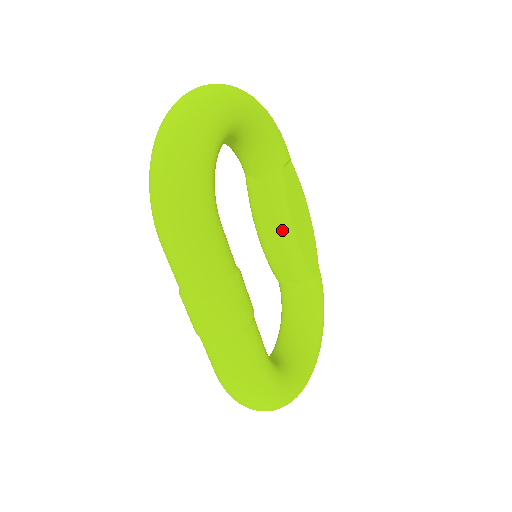
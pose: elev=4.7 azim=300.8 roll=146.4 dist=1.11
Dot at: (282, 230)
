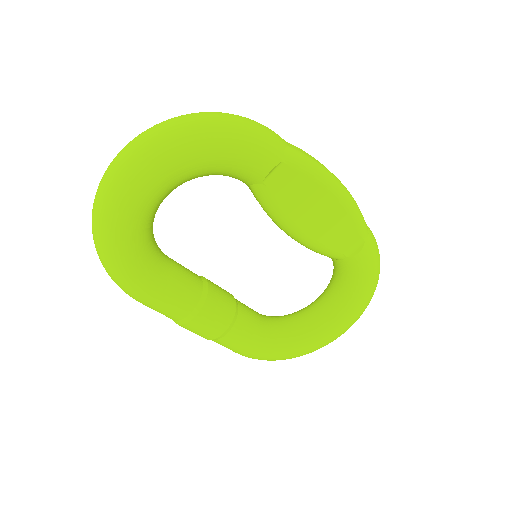
Dot at: (284, 231)
